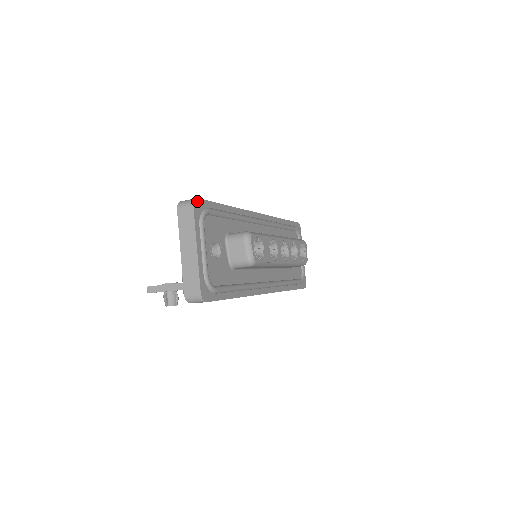
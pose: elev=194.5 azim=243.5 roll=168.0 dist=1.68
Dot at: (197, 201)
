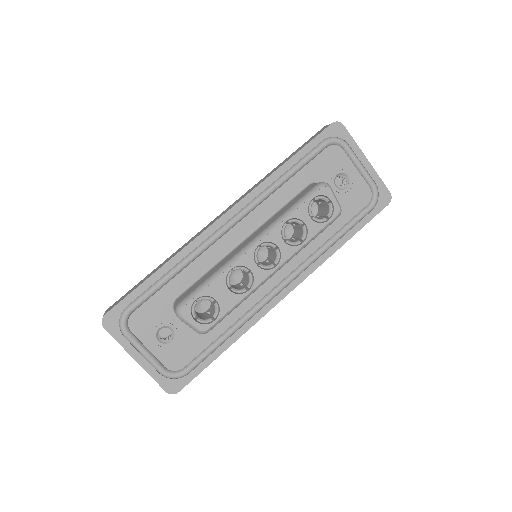
Dot at: (106, 318)
